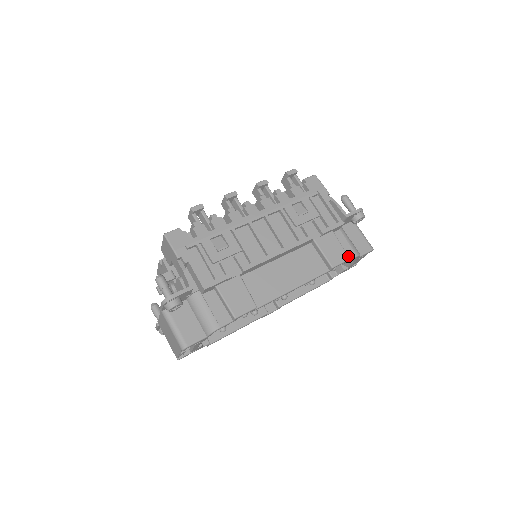
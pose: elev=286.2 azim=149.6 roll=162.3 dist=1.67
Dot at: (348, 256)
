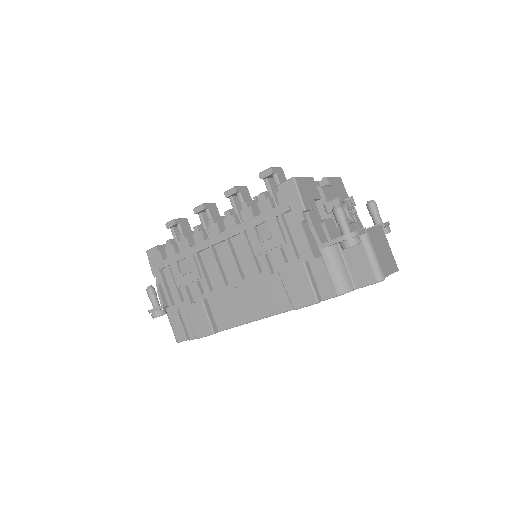
Dot at: (324, 294)
